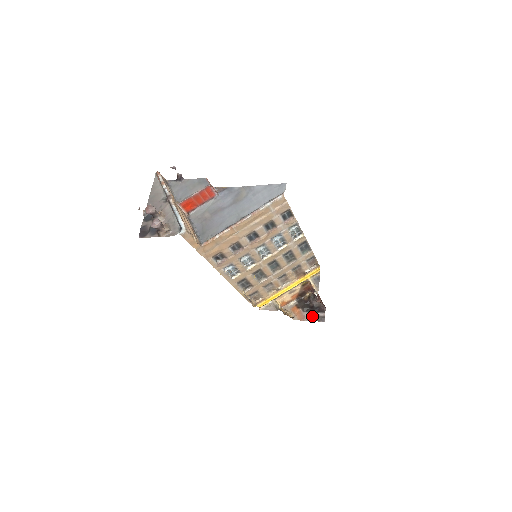
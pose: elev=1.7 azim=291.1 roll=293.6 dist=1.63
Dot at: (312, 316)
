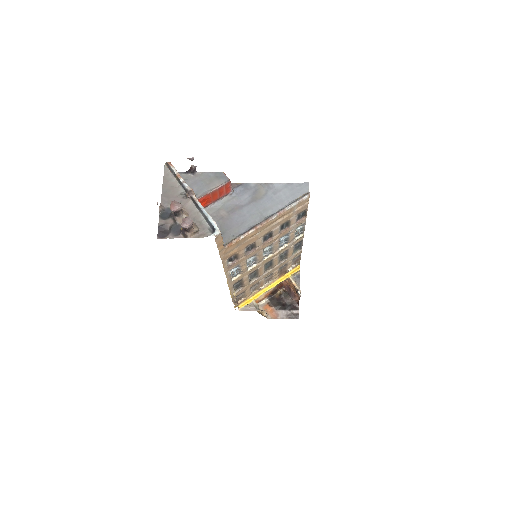
Dot at: (286, 314)
